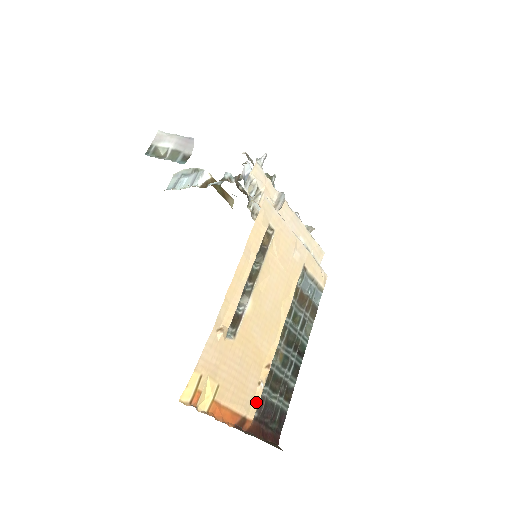
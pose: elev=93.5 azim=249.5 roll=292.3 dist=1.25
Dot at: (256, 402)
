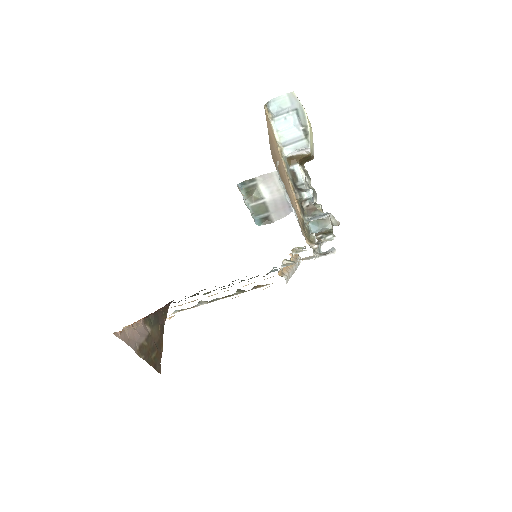
Dot at: occluded
